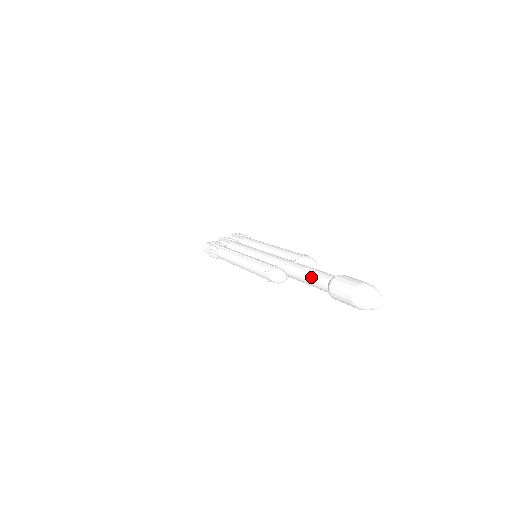
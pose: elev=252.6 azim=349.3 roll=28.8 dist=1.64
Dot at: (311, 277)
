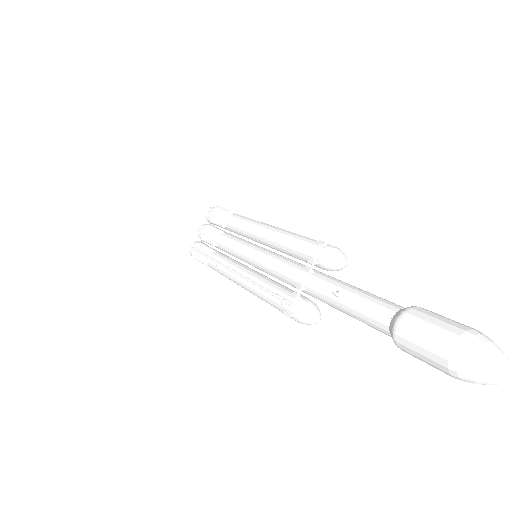
Dot at: (354, 316)
